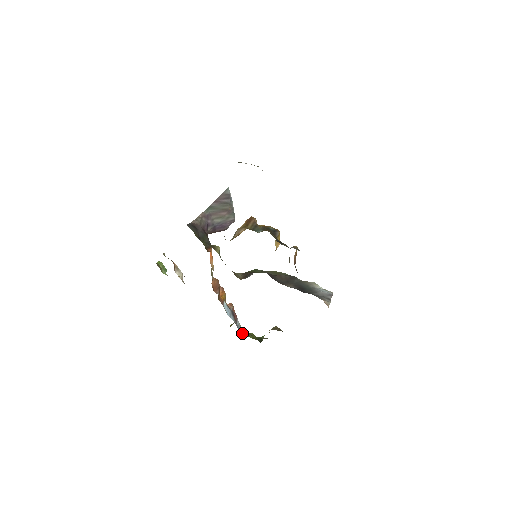
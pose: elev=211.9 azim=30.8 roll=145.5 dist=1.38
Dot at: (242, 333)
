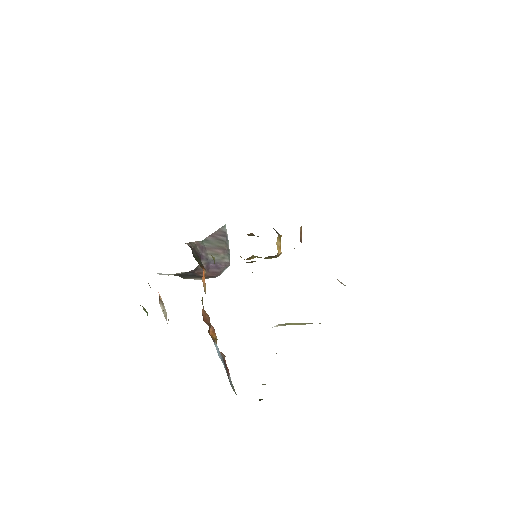
Dot at: occluded
